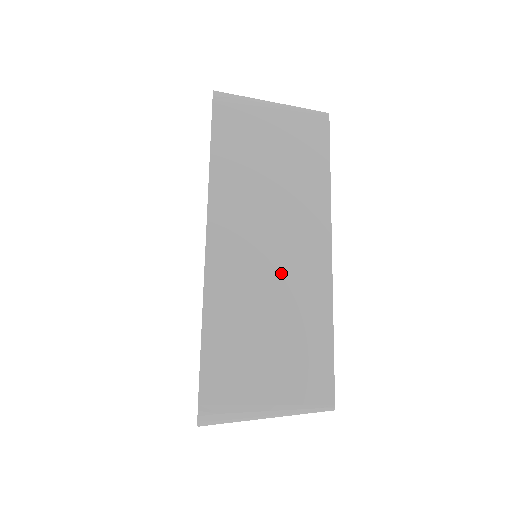
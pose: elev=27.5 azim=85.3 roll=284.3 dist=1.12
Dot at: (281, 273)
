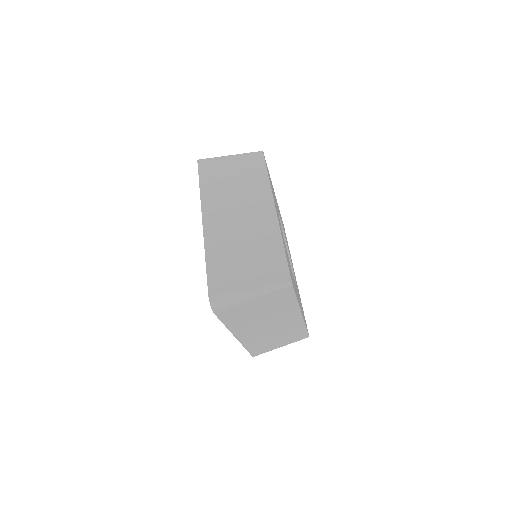
Dot at: (247, 225)
